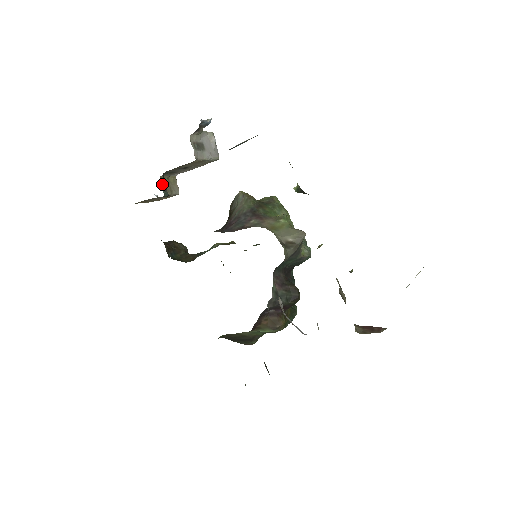
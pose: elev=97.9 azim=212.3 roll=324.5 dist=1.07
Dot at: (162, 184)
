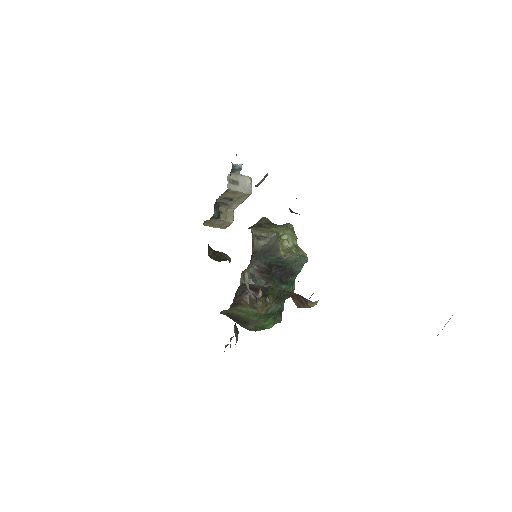
Dot at: (219, 212)
